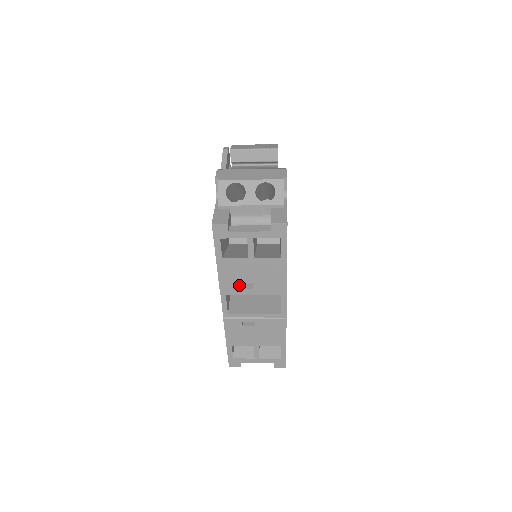
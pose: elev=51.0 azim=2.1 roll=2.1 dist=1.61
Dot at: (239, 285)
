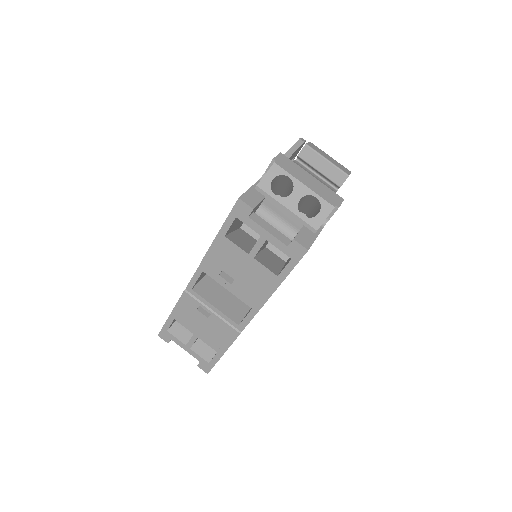
Dot at: (221, 272)
